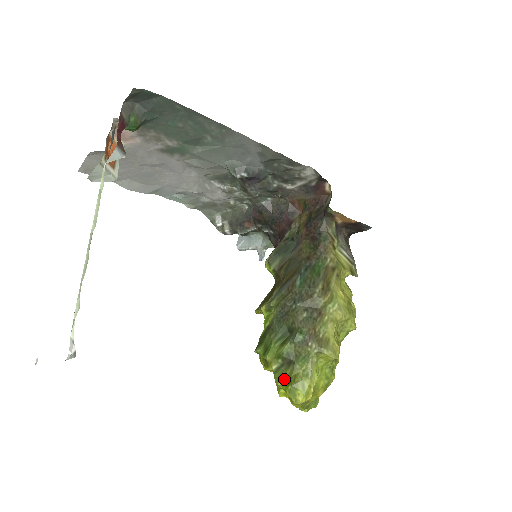
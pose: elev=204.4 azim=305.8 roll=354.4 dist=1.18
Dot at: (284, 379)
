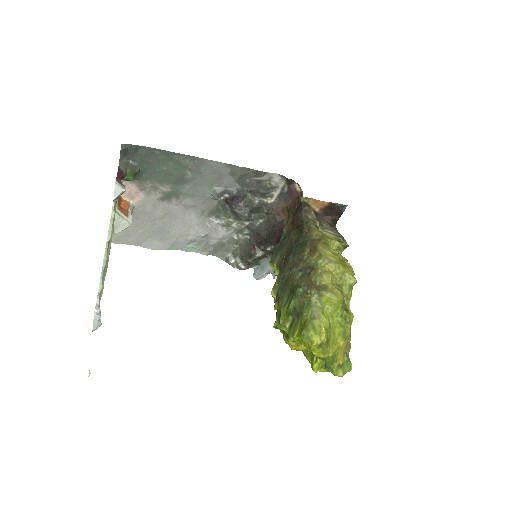
Dot at: (297, 330)
